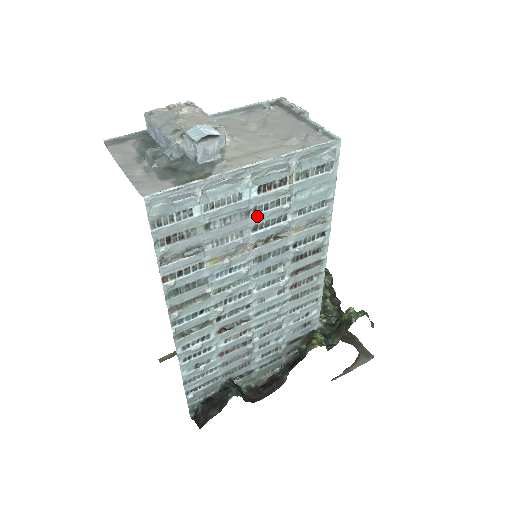
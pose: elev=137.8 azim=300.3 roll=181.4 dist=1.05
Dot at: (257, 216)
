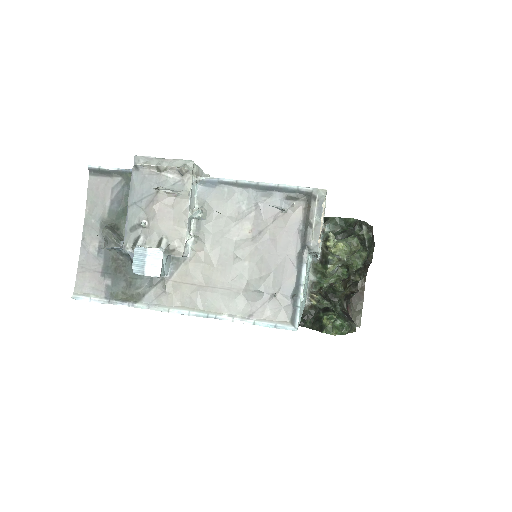
Dot at: occluded
